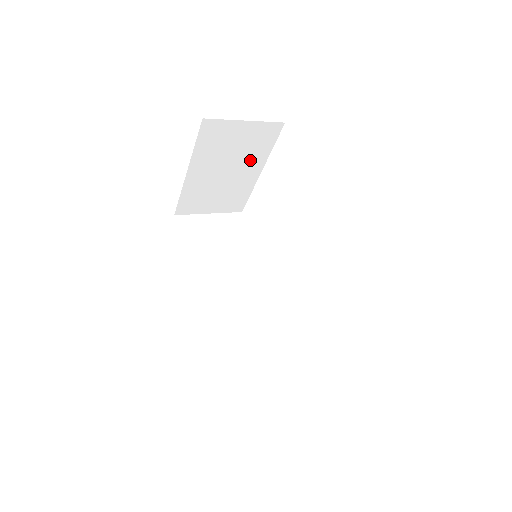
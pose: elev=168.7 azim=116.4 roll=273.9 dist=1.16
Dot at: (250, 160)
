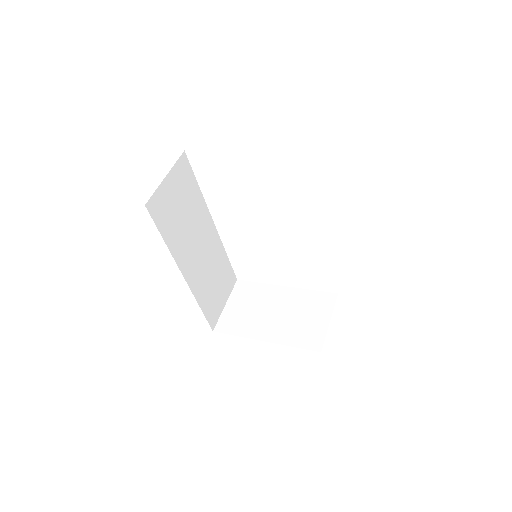
Dot at: occluded
